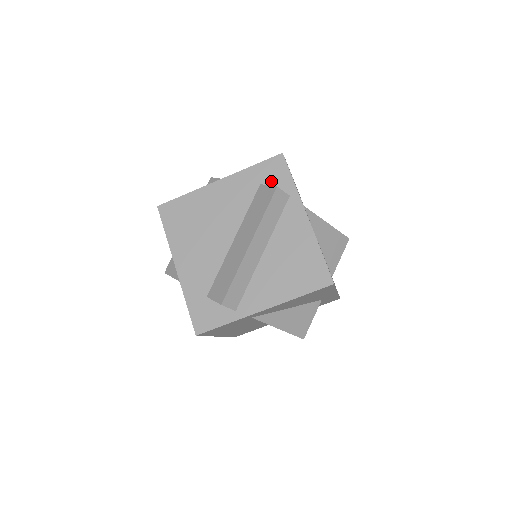
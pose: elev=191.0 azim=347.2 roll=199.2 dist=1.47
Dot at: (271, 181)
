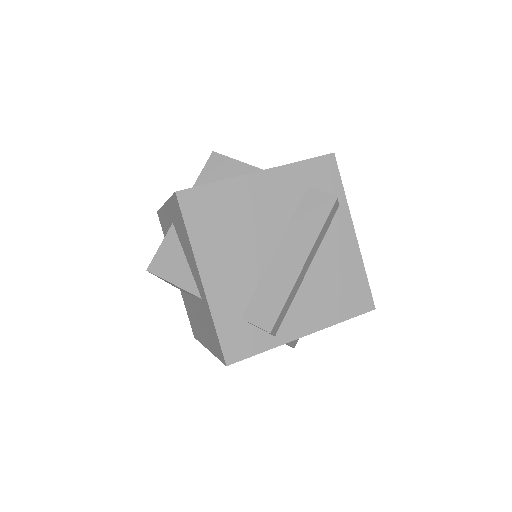
Dot at: (320, 185)
